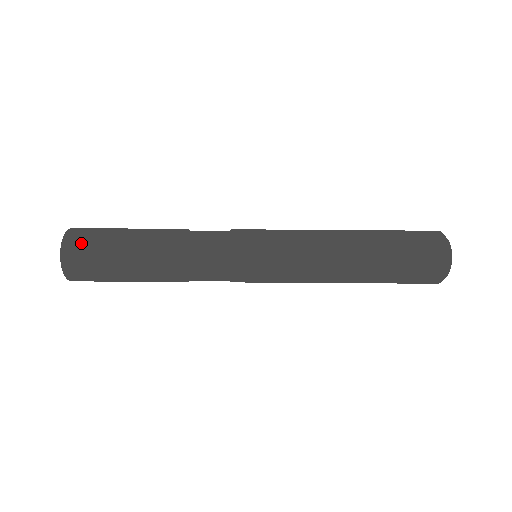
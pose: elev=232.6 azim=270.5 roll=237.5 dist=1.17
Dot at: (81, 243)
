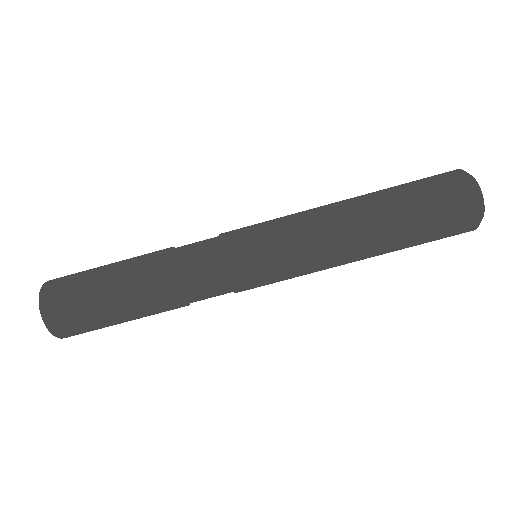
Dot at: (59, 288)
